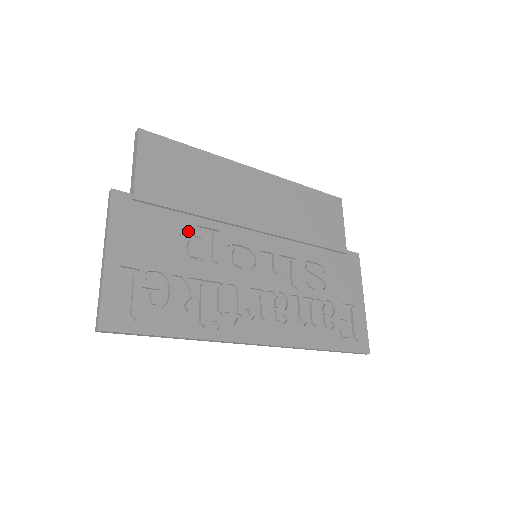
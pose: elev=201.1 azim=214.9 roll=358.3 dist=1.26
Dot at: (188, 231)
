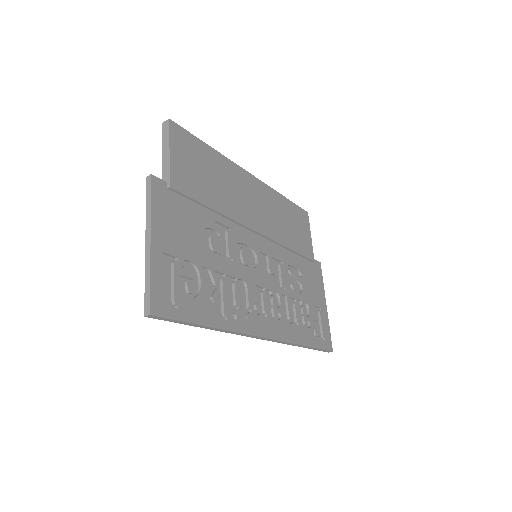
Dot at: (210, 225)
